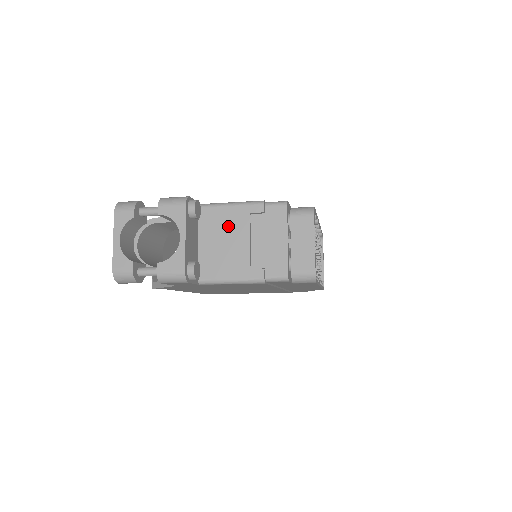
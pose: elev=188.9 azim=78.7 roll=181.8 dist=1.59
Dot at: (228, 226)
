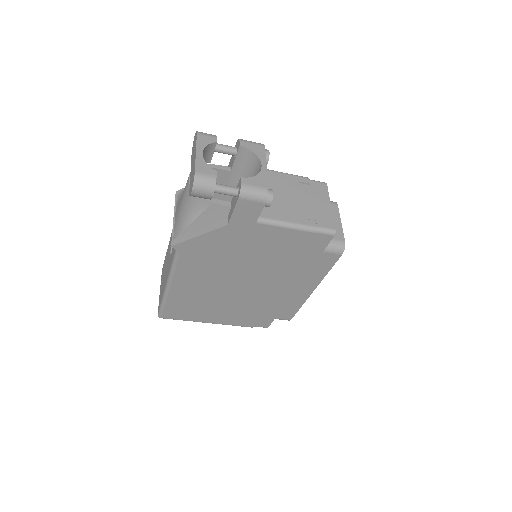
Dot at: (282, 185)
